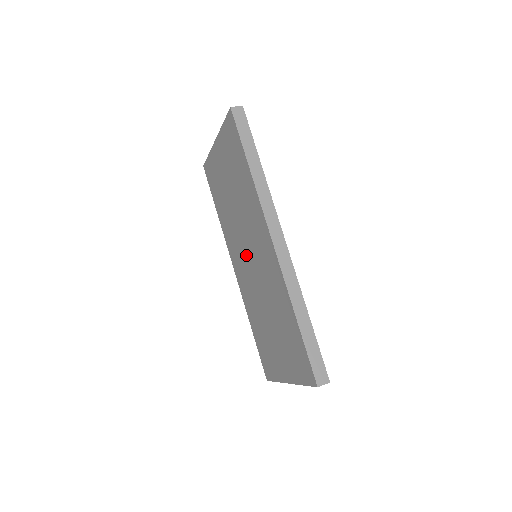
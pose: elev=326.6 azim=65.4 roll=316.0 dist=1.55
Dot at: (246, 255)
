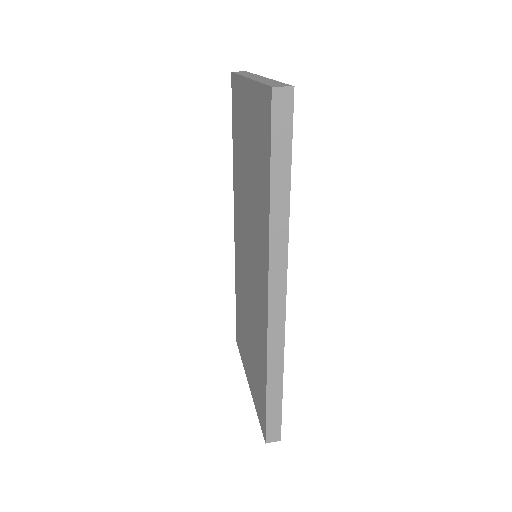
Dot at: (245, 246)
